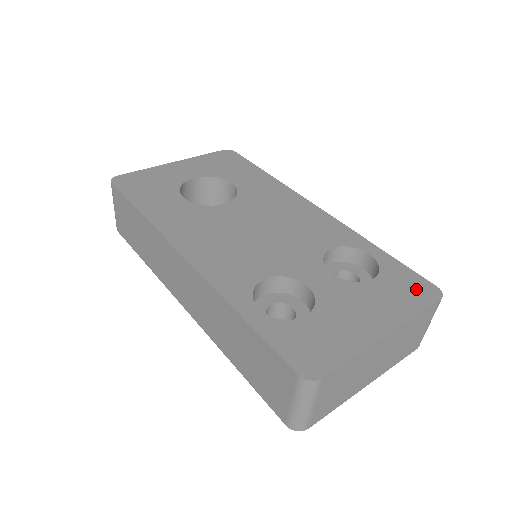
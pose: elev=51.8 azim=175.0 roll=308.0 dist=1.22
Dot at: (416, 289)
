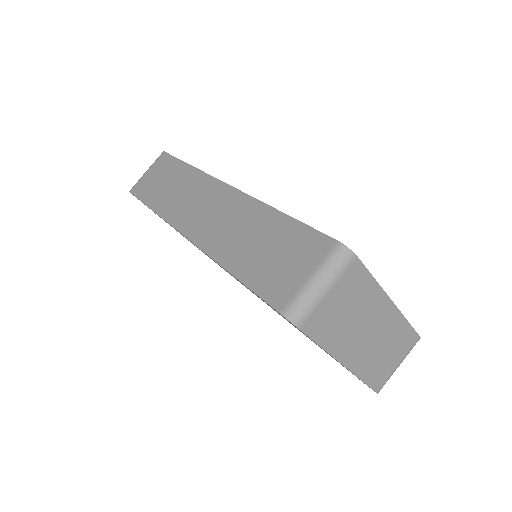
Dot at: occluded
